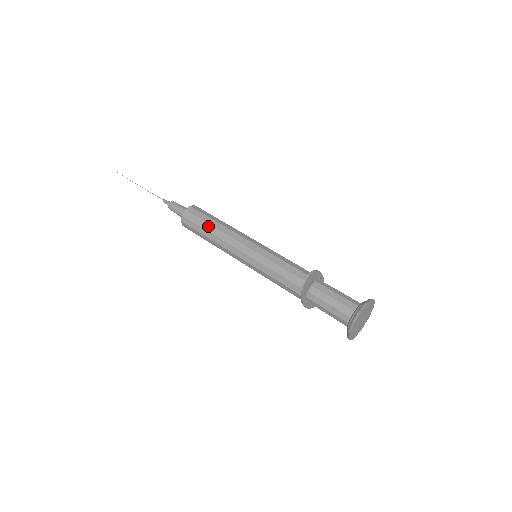
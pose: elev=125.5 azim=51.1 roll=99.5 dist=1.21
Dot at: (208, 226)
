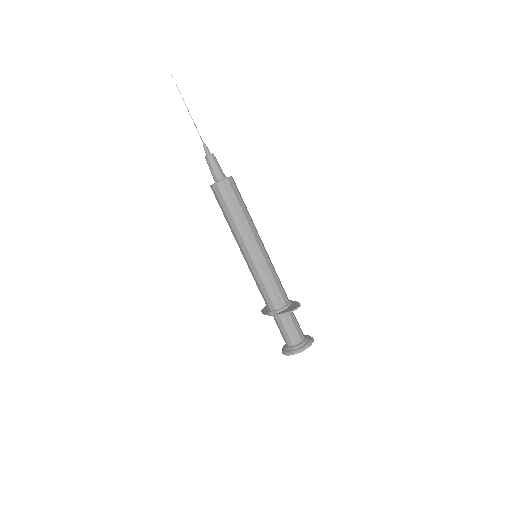
Dot at: (239, 208)
